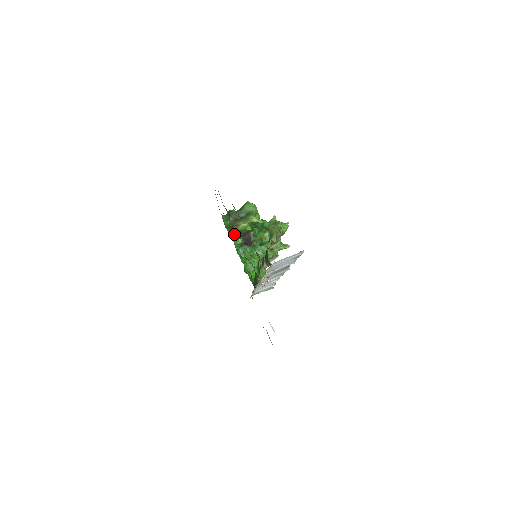
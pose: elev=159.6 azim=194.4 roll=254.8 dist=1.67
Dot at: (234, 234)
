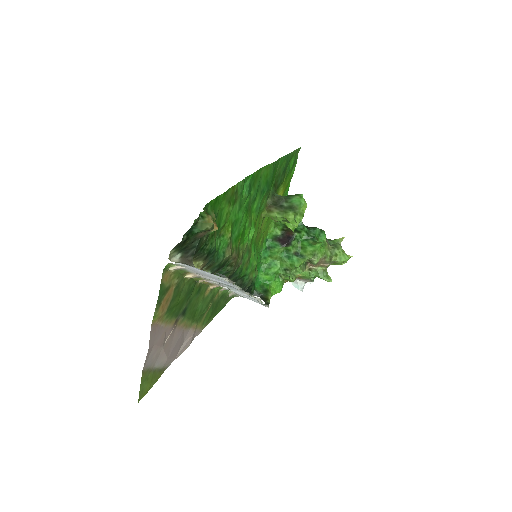
Dot at: occluded
